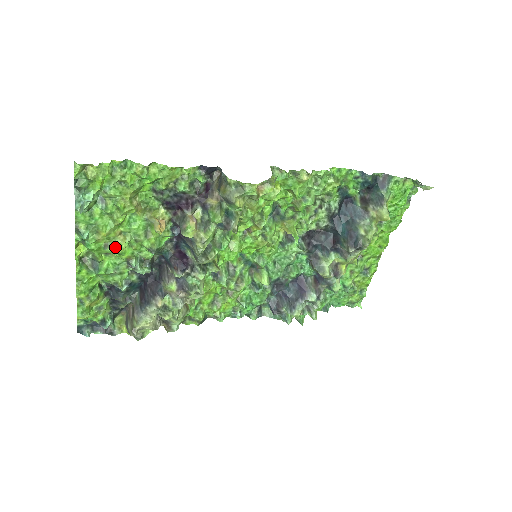
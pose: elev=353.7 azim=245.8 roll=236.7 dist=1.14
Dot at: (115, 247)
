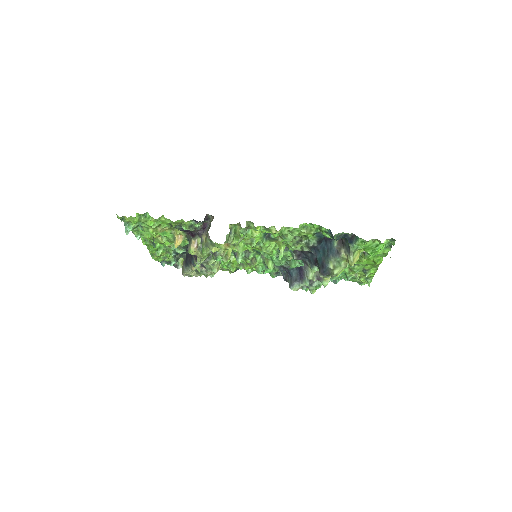
Dot at: (158, 242)
